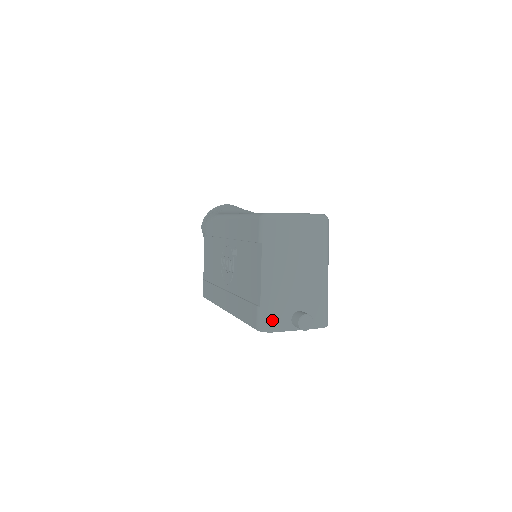
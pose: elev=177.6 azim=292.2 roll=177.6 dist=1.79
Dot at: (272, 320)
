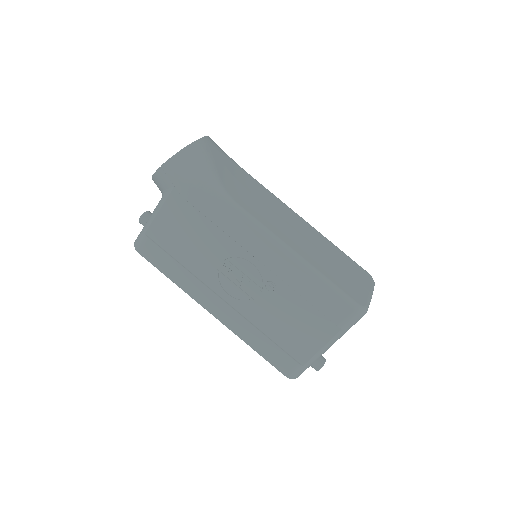
Dot at: occluded
